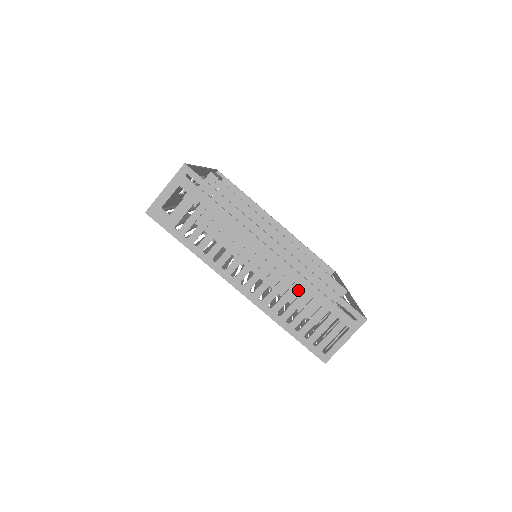
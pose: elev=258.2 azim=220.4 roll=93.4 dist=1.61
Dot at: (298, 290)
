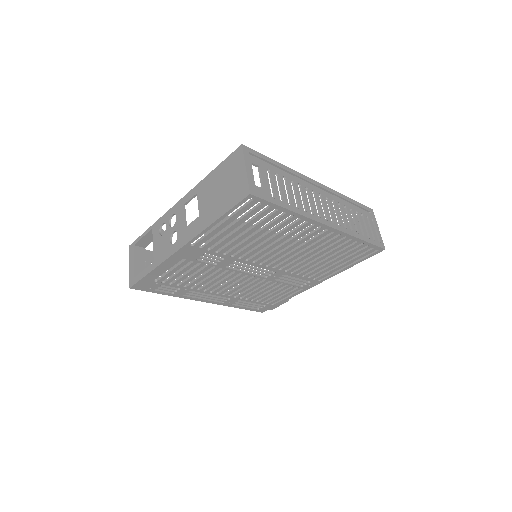
Dot at: occluded
